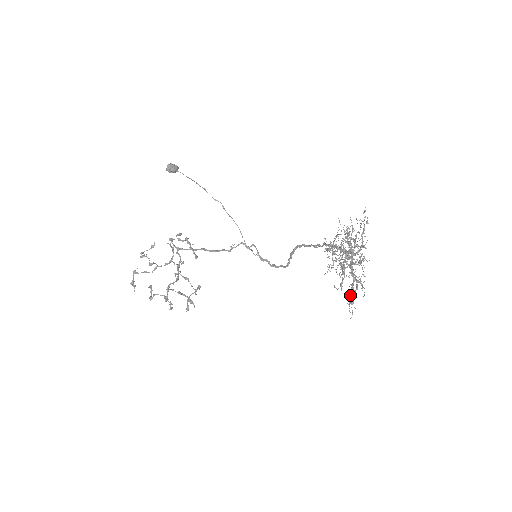
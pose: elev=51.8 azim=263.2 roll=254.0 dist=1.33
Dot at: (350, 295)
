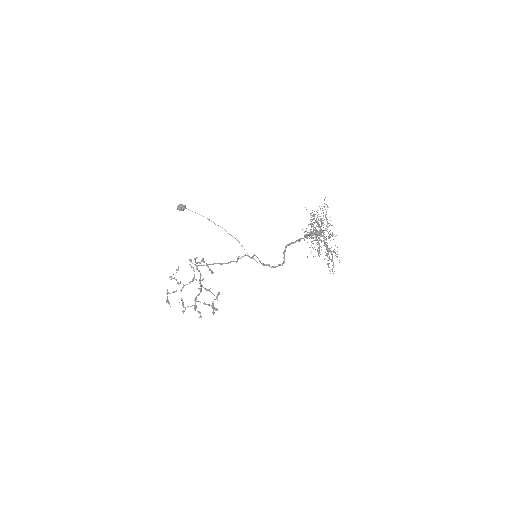
Dot at: occluded
